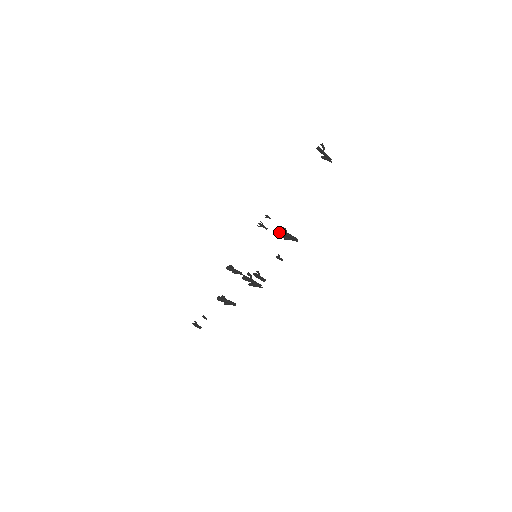
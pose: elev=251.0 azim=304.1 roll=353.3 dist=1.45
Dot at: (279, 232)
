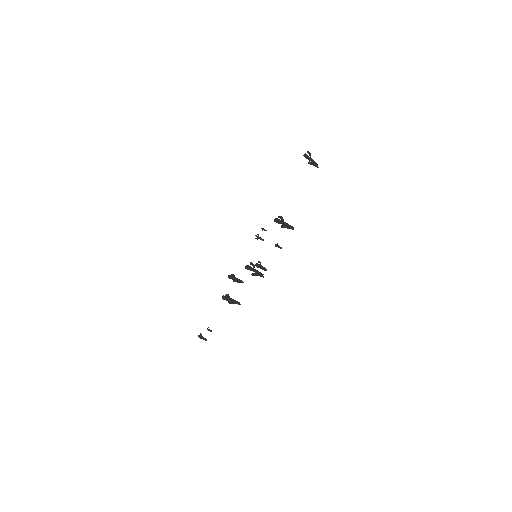
Dot at: (276, 220)
